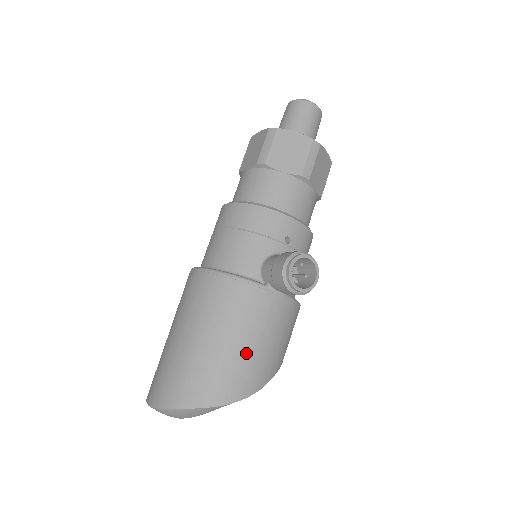
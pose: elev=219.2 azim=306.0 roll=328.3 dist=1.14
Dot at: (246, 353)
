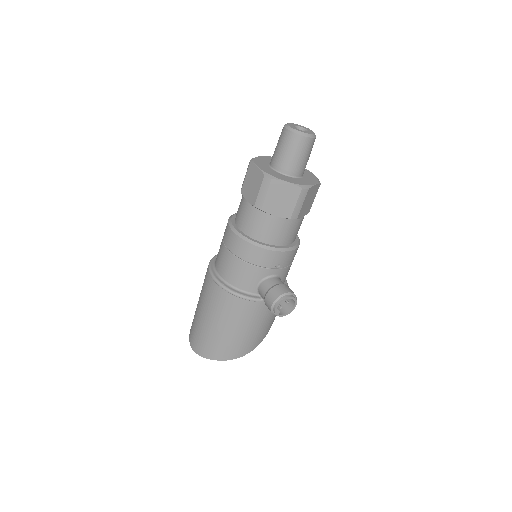
Dot at: (249, 335)
